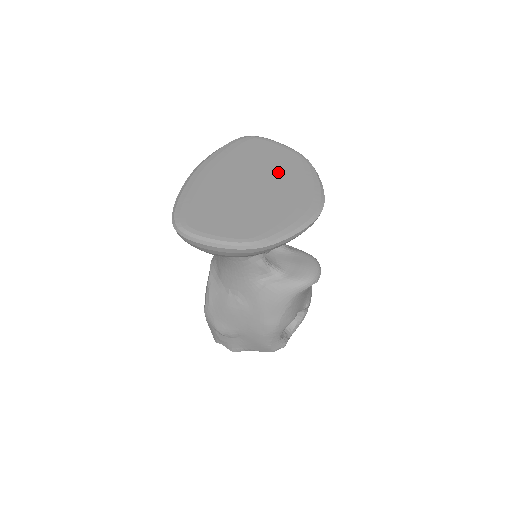
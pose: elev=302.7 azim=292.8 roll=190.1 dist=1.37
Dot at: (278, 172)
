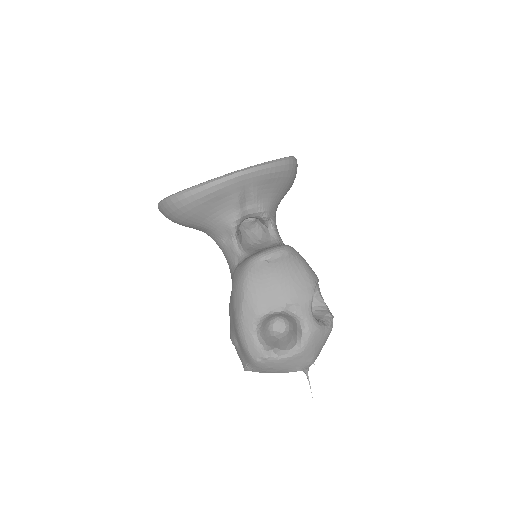
Dot at: occluded
